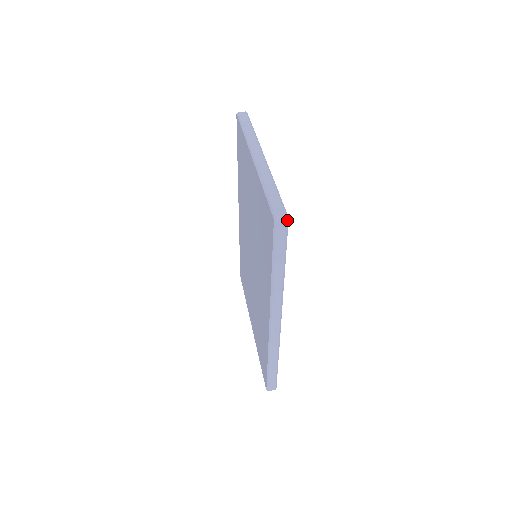
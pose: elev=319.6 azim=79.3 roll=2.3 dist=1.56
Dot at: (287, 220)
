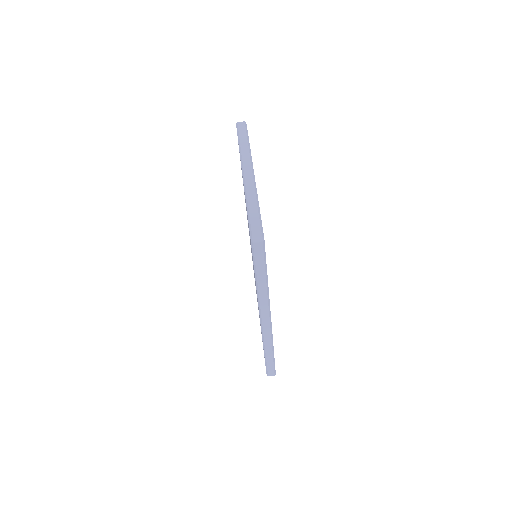
Dot at: (263, 241)
